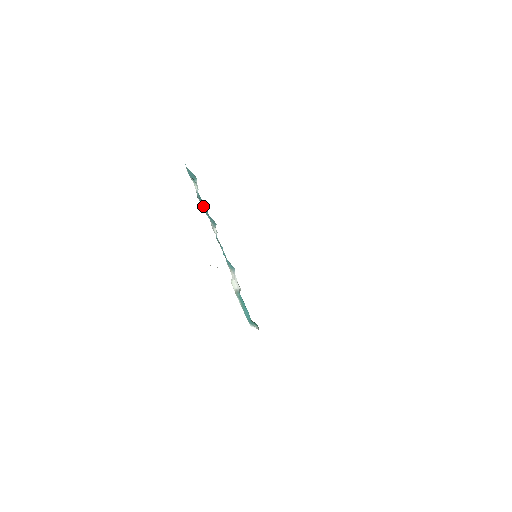
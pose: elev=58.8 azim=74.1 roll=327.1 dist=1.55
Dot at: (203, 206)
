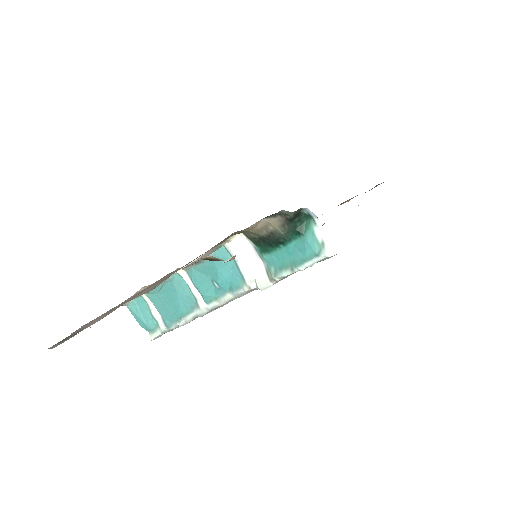
Dot at: (172, 311)
